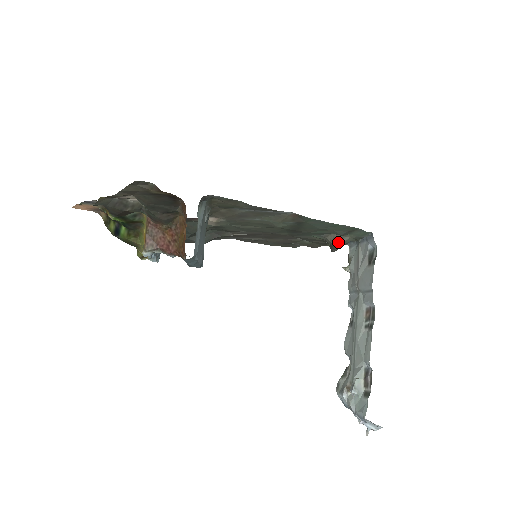
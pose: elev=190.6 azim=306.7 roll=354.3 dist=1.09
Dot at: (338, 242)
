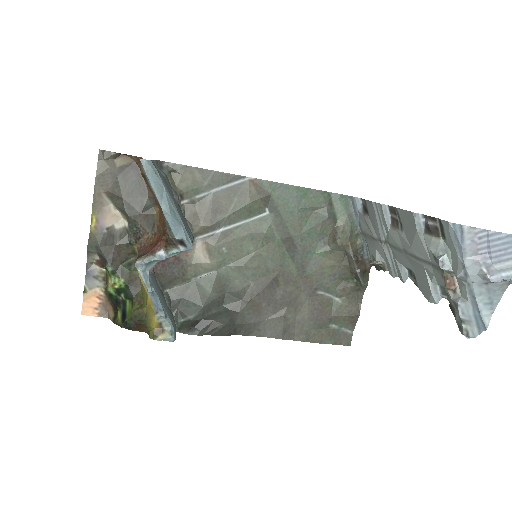
Dot at: (338, 236)
